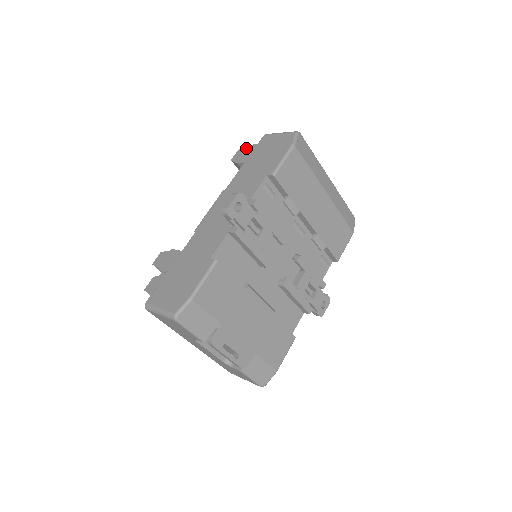
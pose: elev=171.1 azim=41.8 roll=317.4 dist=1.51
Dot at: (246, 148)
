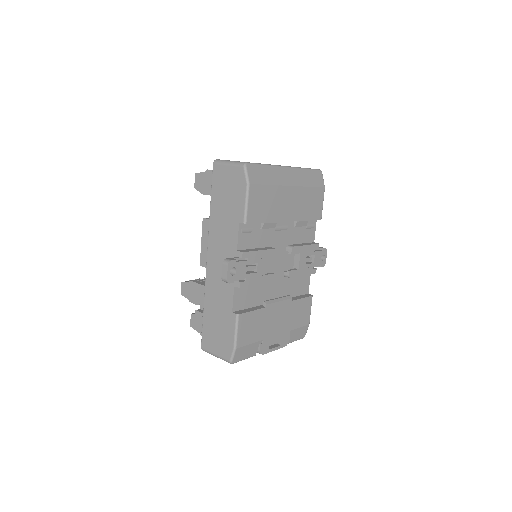
Dot at: (202, 174)
